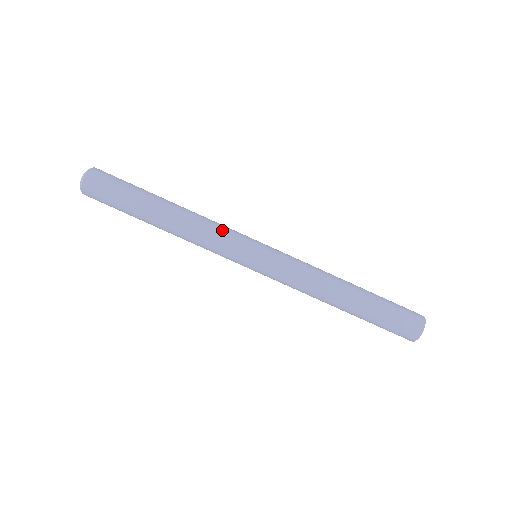
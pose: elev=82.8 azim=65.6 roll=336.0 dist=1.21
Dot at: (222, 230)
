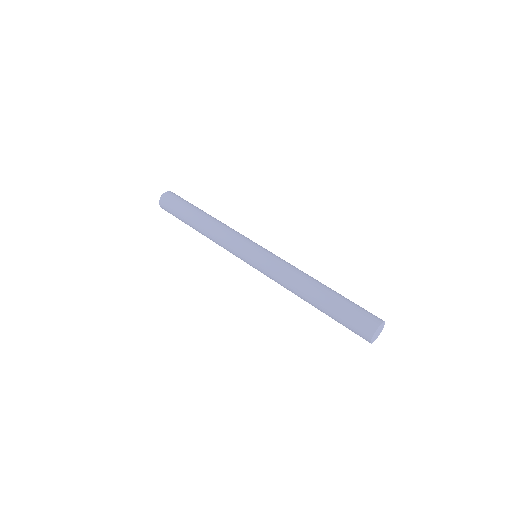
Dot at: (235, 232)
